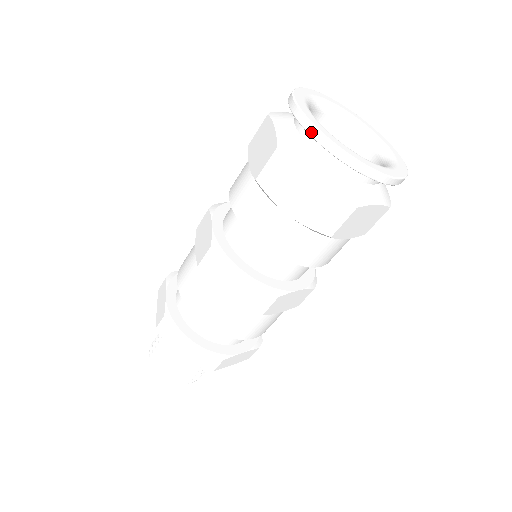
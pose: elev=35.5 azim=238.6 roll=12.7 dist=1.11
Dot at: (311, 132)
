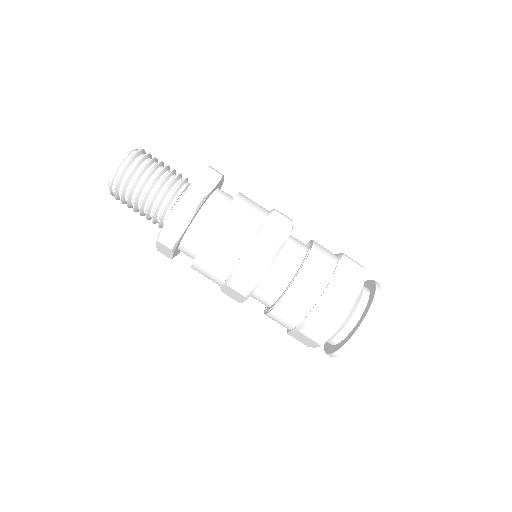
Dot at: (339, 352)
